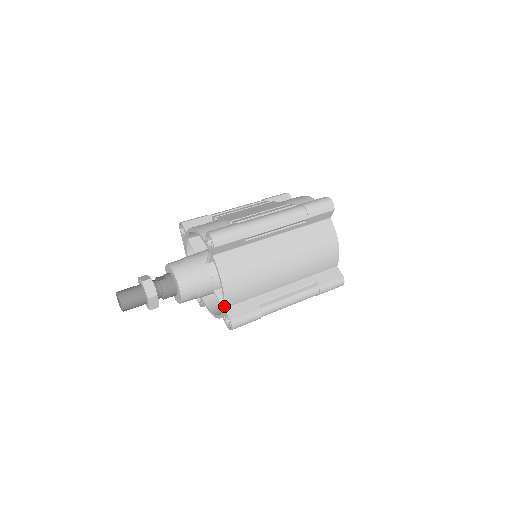
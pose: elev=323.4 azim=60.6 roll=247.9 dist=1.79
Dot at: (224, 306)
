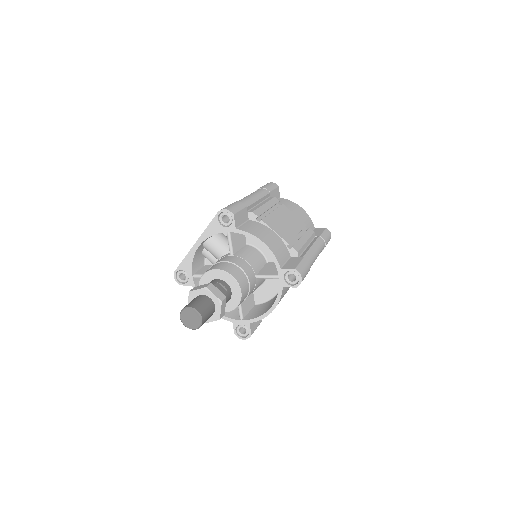
Dot at: (252, 322)
